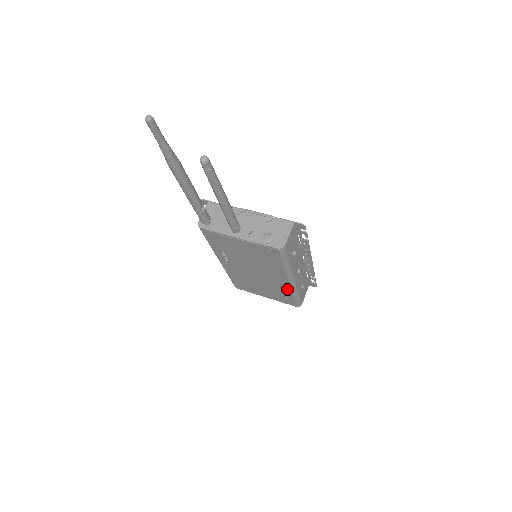
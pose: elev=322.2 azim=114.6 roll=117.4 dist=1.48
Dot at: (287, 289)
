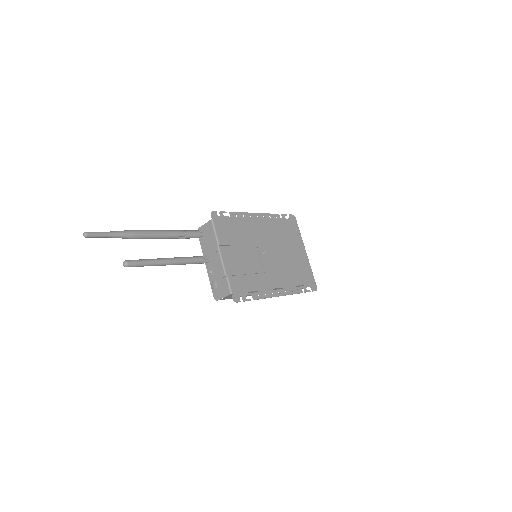
Dot at: occluded
